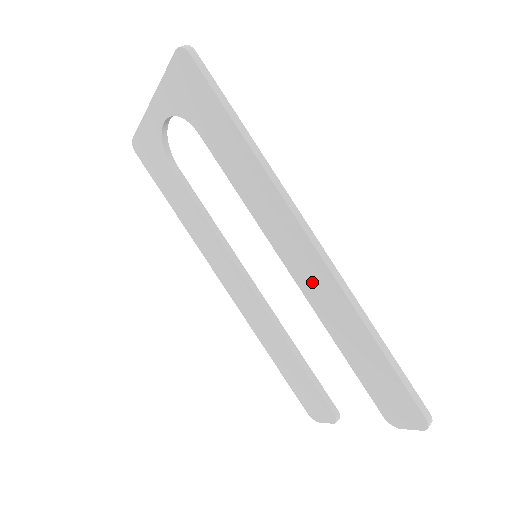
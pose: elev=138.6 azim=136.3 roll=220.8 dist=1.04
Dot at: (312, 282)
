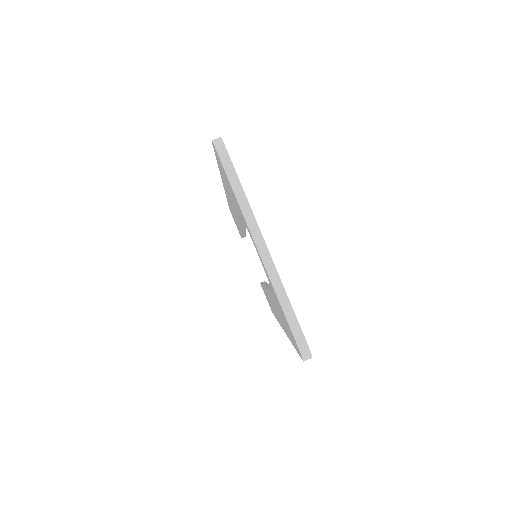
Dot at: occluded
